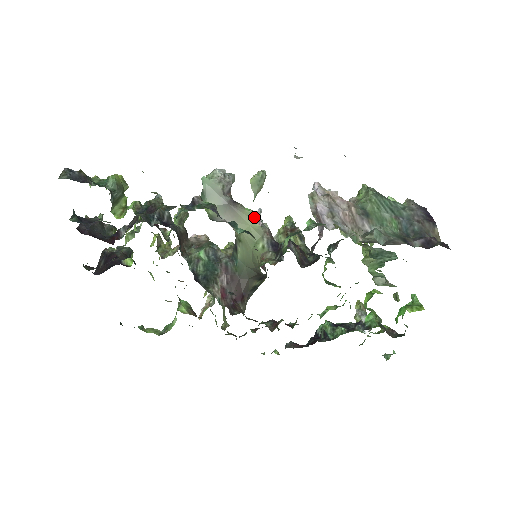
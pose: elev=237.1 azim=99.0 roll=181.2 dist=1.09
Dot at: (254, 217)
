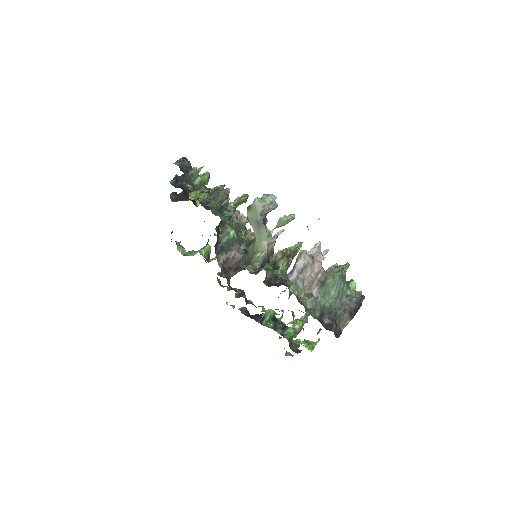
Dot at: (268, 238)
